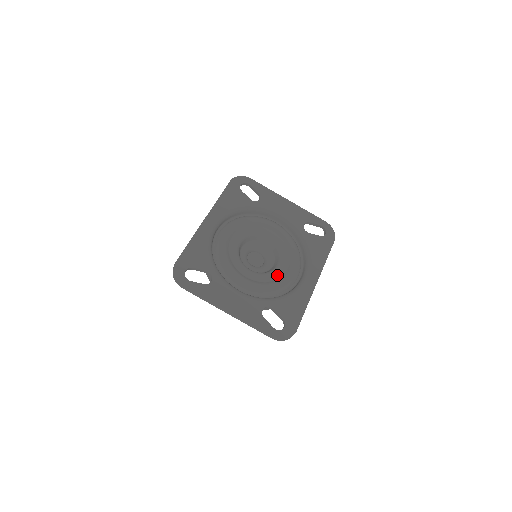
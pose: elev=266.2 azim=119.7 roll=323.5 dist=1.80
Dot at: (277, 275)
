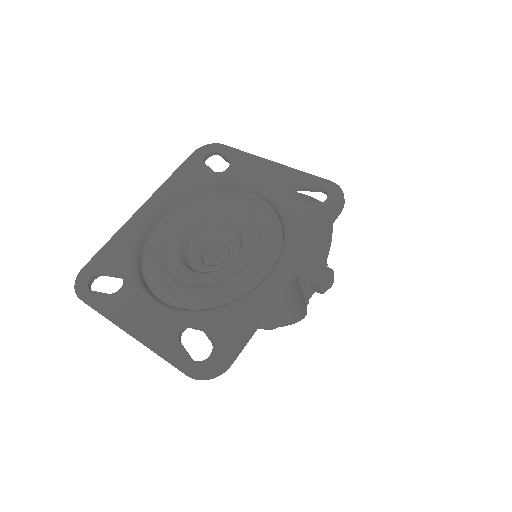
Dot at: (228, 273)
